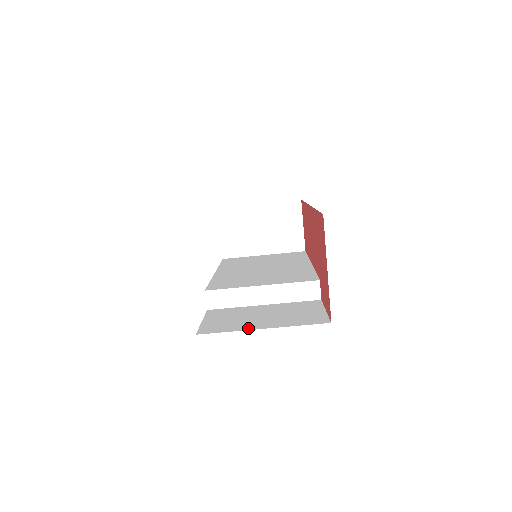
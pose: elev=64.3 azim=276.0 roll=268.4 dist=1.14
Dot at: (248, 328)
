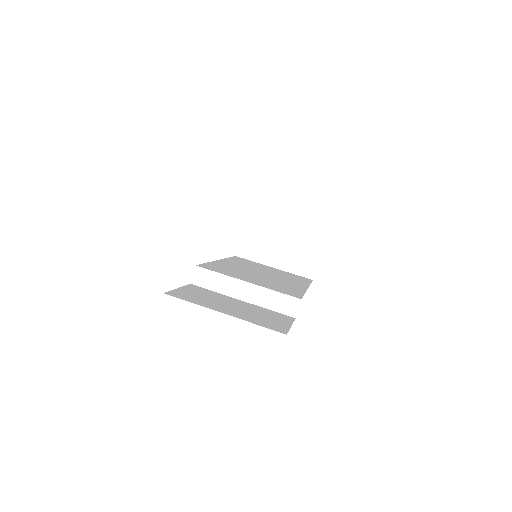
Dot at: (211, 307)
